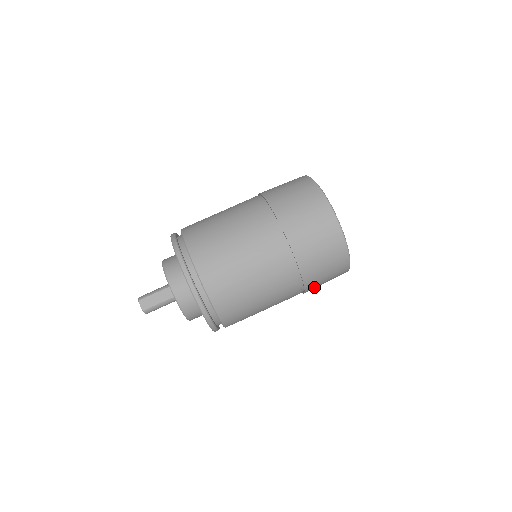
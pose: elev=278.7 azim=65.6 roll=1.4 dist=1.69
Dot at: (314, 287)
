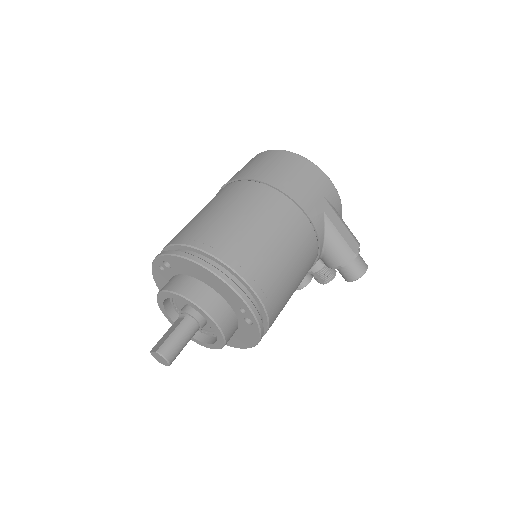
Dot at: (306, 200)
